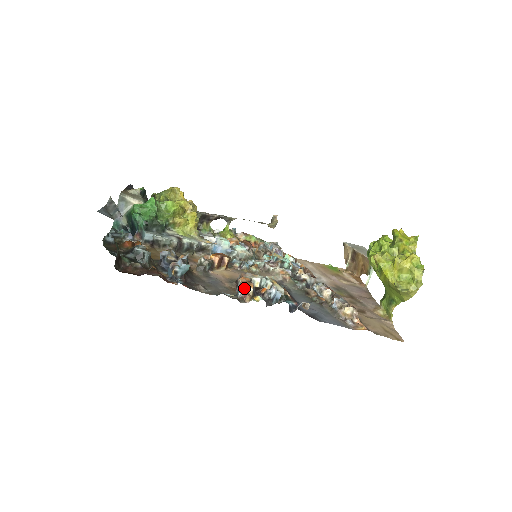
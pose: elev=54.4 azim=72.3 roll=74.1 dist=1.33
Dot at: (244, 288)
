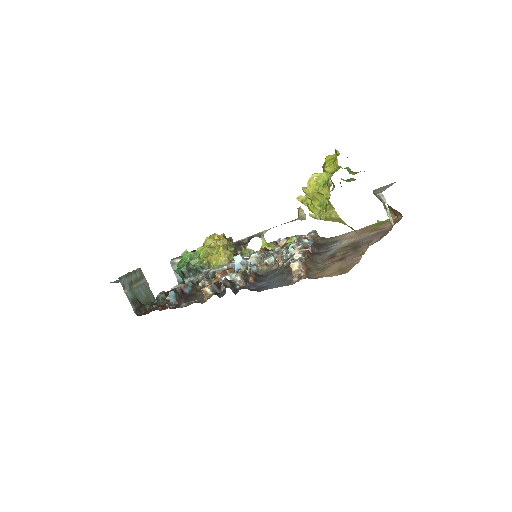
Dot at: (203, 291)
